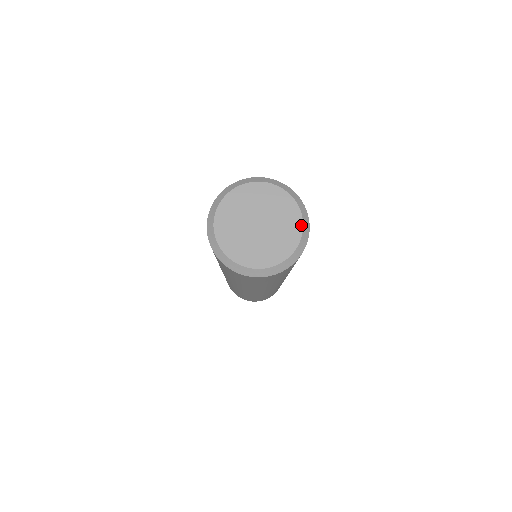
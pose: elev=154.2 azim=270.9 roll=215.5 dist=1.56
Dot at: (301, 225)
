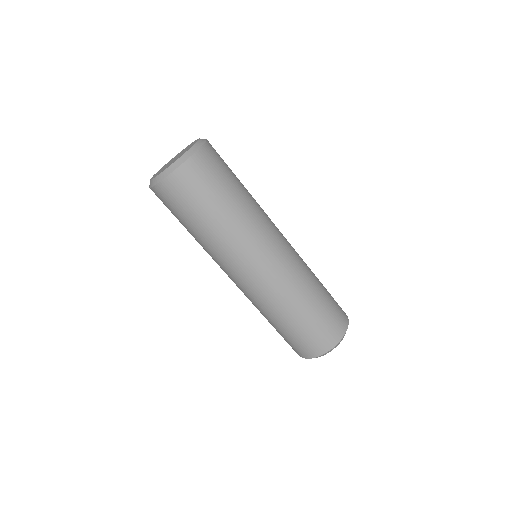
Dot at: (187, 151)
